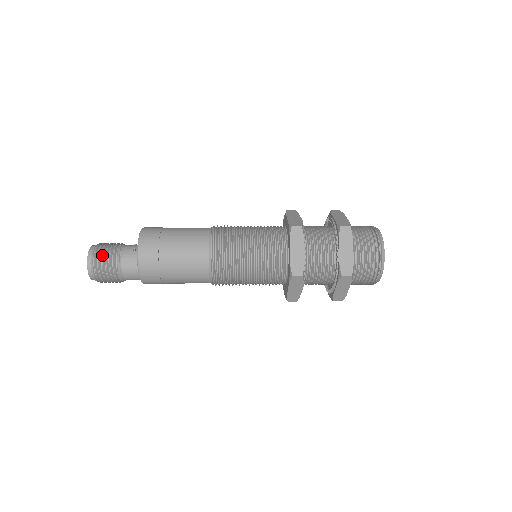
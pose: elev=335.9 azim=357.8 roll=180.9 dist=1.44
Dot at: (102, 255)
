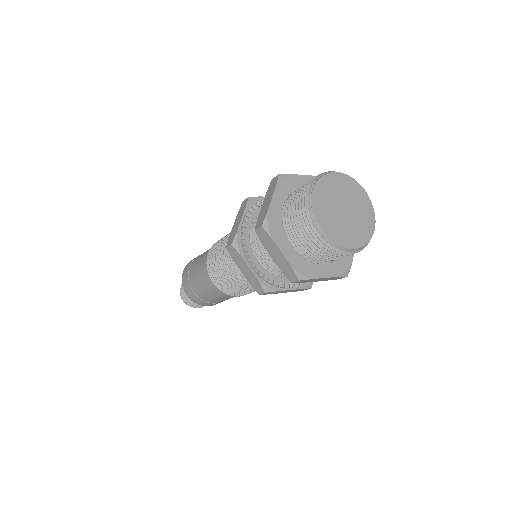
Dot at: (184, 296)
